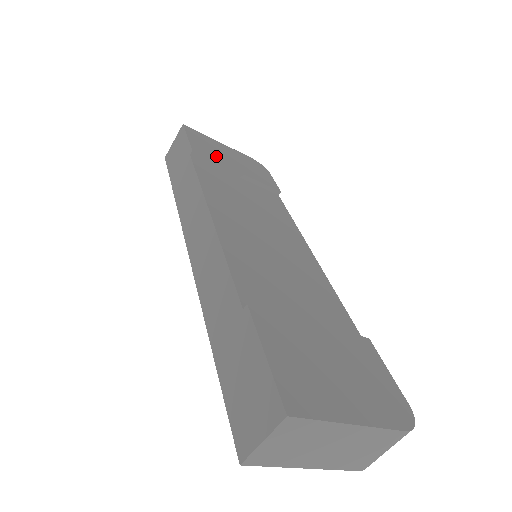
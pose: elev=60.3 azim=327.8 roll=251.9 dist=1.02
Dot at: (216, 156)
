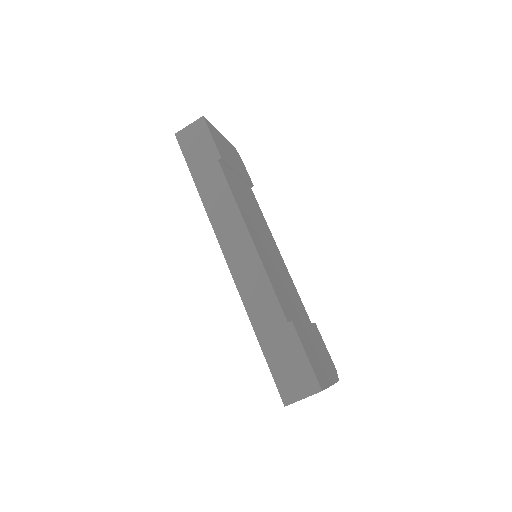
Dot at: (227, 157)
